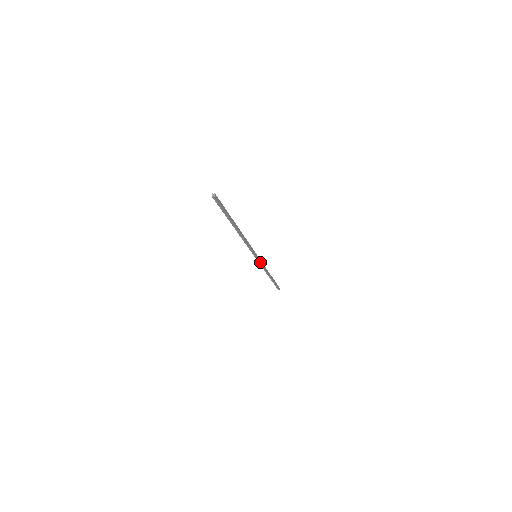
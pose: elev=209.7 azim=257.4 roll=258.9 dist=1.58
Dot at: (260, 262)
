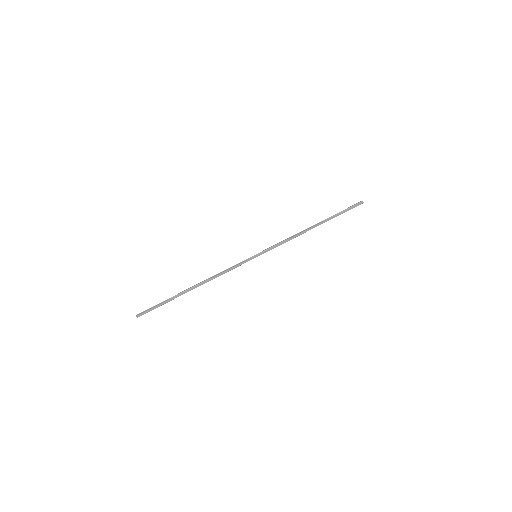
Dot at: occluded
